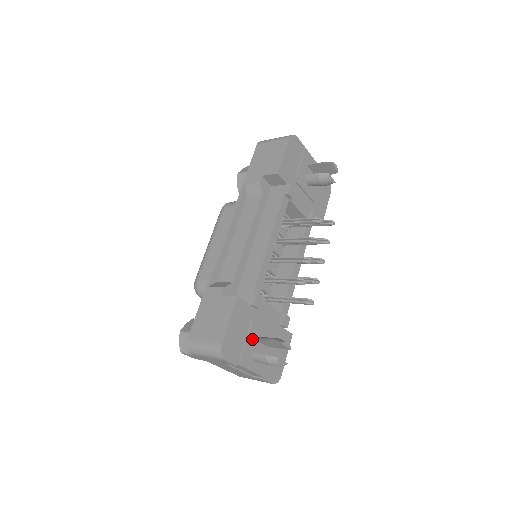
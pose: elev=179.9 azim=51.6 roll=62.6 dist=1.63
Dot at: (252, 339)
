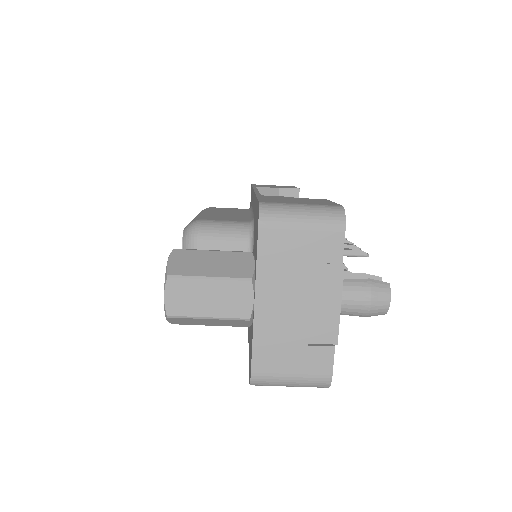
Dot at: occluded
